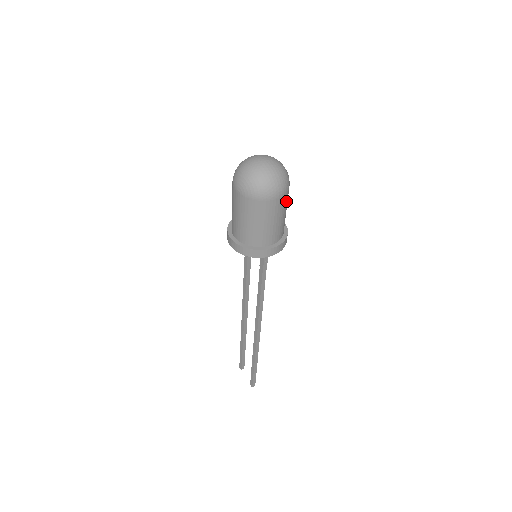
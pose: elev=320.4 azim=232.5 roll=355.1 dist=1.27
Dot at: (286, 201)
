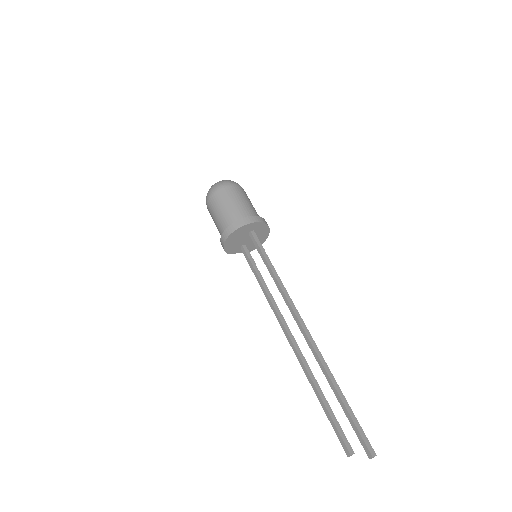
Dot at: (245, 194)
